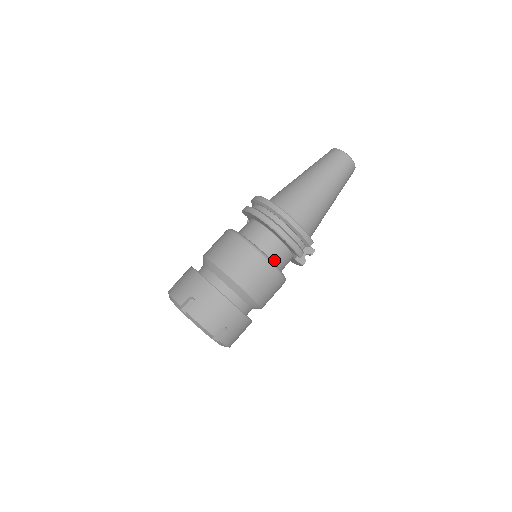
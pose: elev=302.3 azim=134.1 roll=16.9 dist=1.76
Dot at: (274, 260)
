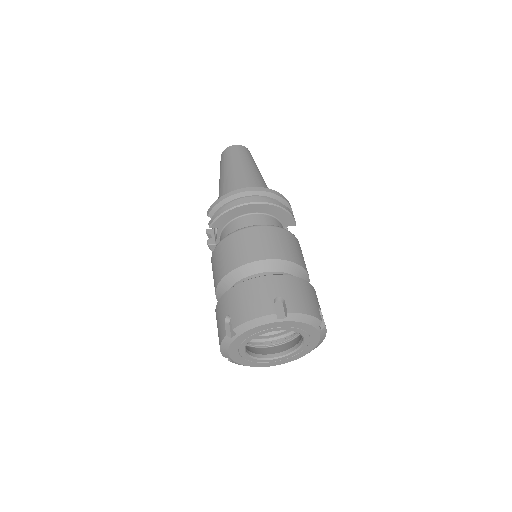
Dot at: occluded
